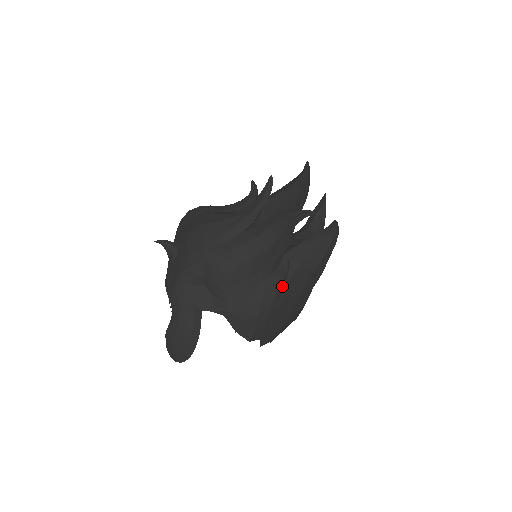
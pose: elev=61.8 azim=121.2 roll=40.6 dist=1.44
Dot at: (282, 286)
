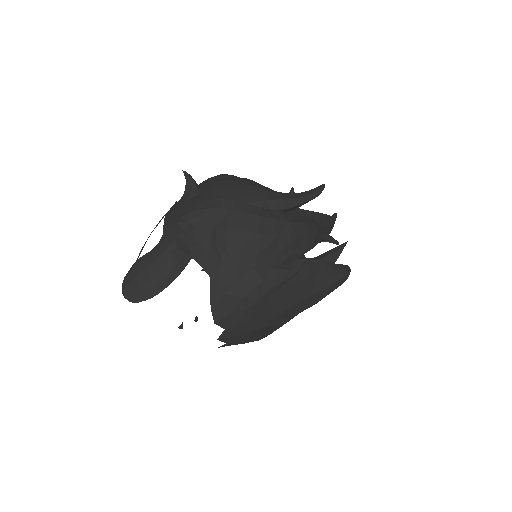
Dot at: (283, 284)
